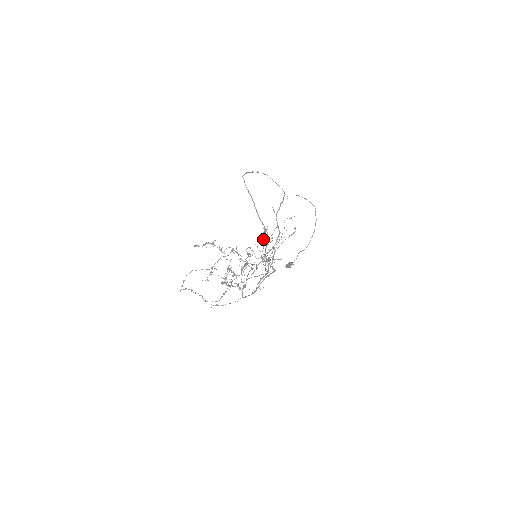
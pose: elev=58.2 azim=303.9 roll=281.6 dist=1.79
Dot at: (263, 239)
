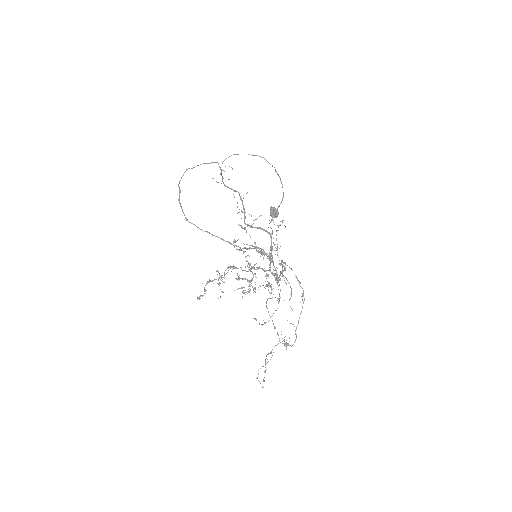
Dot at: (242, 228)
